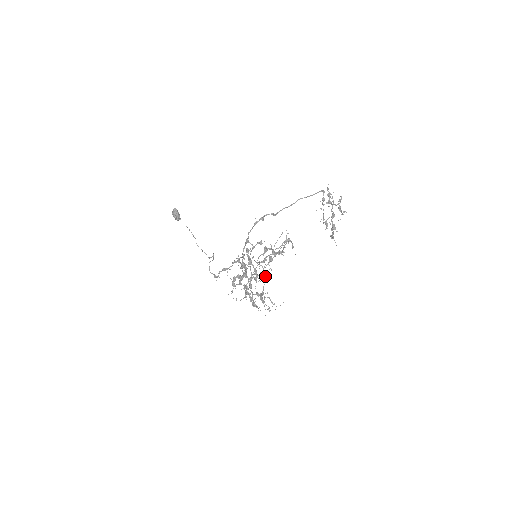
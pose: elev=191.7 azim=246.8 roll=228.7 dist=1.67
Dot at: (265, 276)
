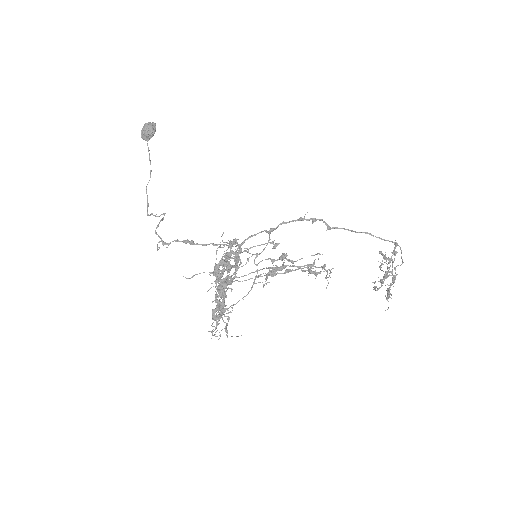
Dot at: (252, 287)
